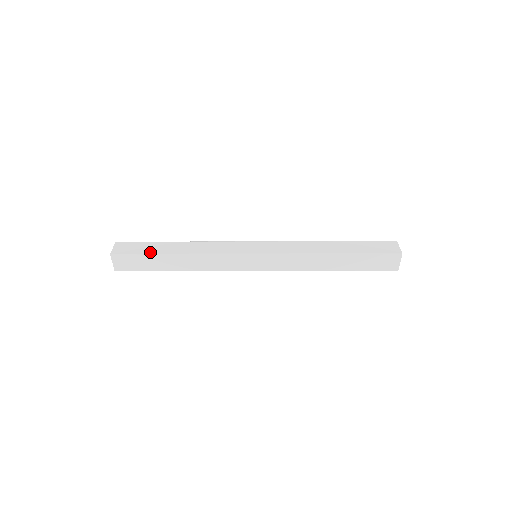
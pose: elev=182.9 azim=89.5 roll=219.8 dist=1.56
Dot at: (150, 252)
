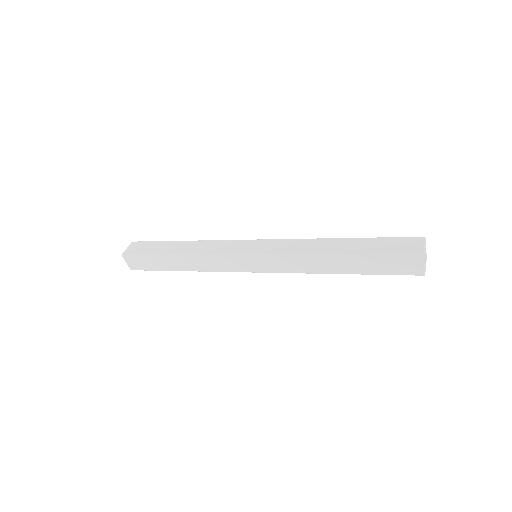
Dot at: (153, 253)
